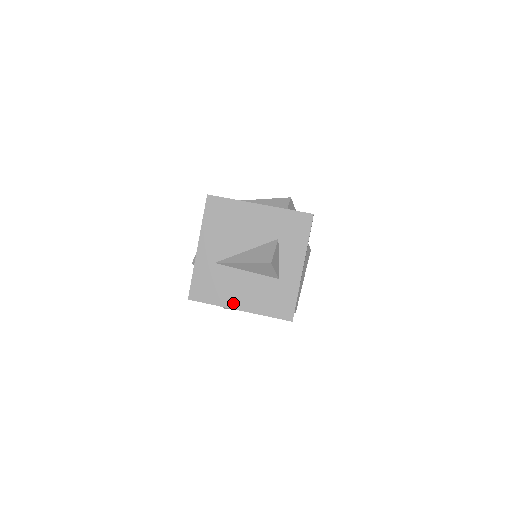
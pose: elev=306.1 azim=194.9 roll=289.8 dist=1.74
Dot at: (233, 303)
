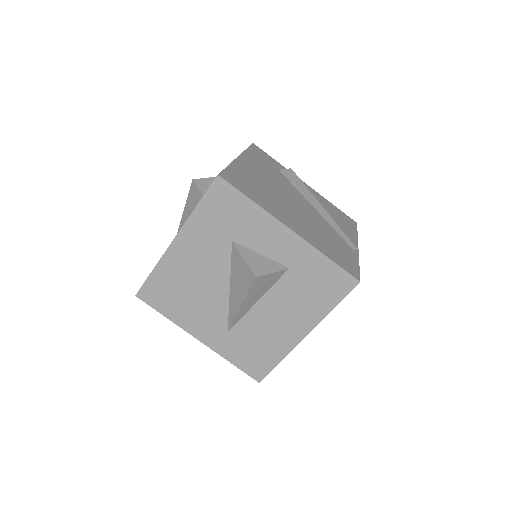
Dot at: (292, 339)
